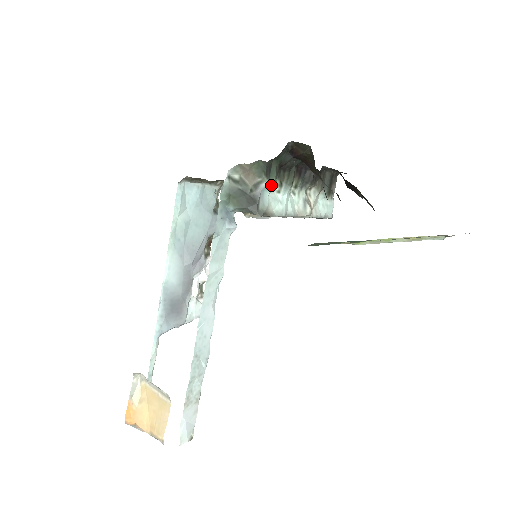
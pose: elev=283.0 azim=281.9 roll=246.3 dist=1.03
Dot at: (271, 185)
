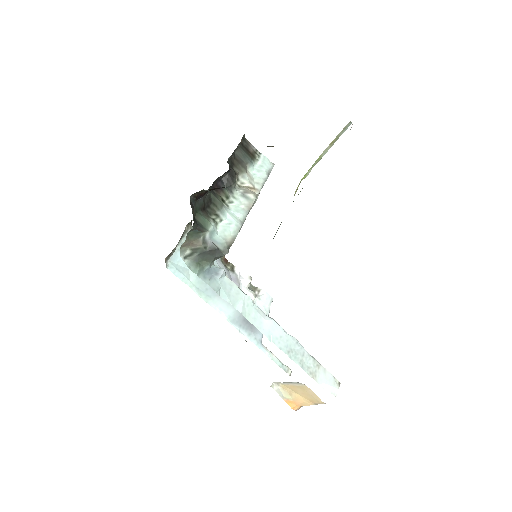
Dot at: (212, 229)
